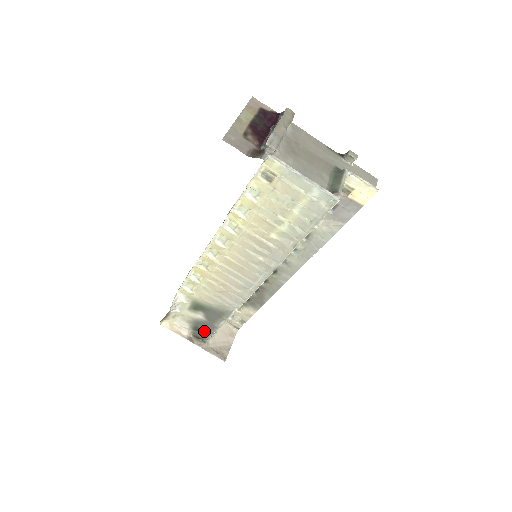
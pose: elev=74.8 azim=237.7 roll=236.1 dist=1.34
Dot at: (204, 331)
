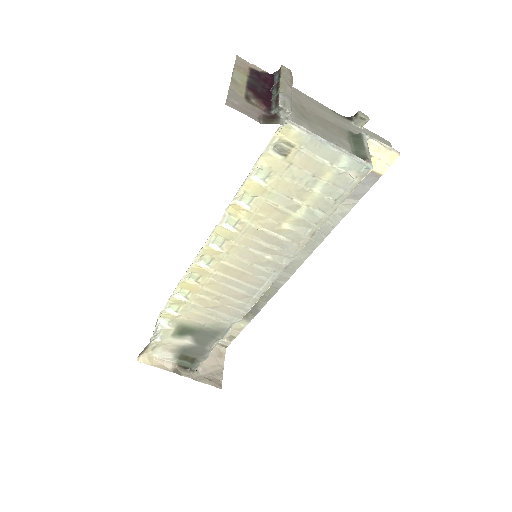
Dot at: (193, 358)
